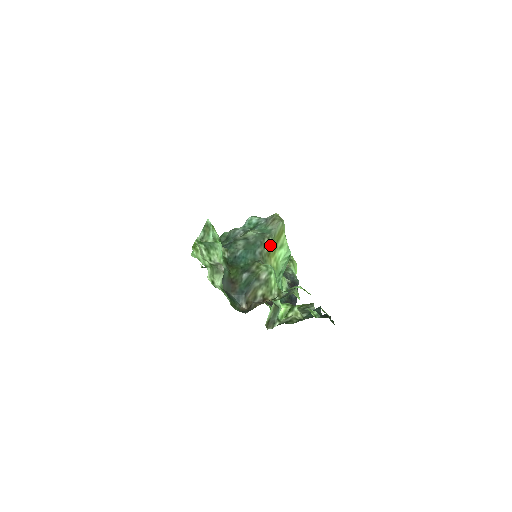
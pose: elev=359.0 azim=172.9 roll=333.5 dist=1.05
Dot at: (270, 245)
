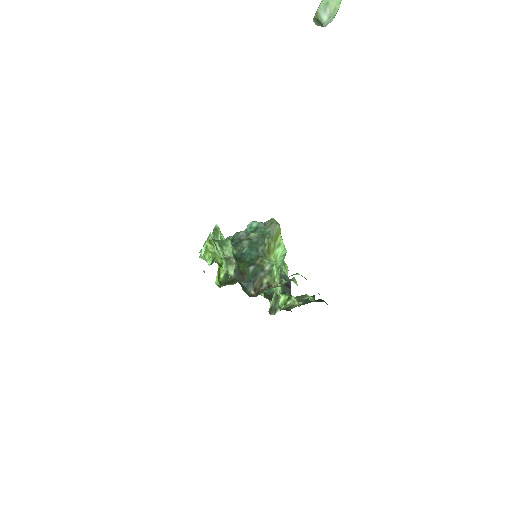
Dot at: (270, 244)
